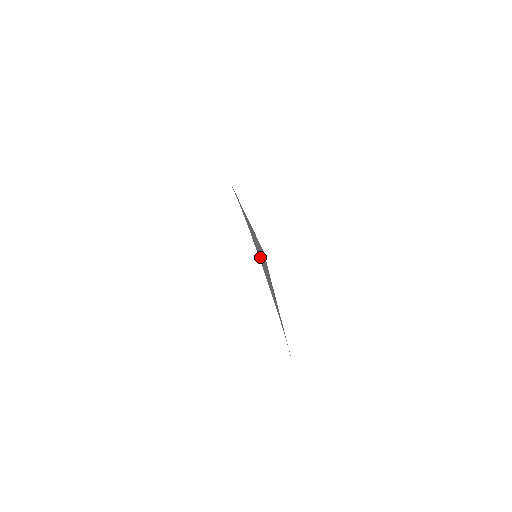
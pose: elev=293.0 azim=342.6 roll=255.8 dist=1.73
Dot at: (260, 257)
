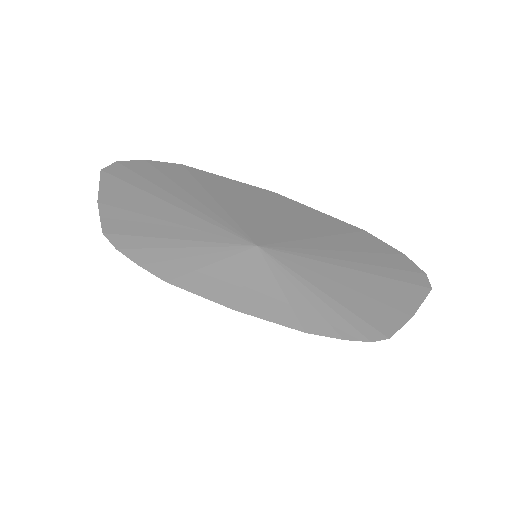
Dot at: (223, 290)
